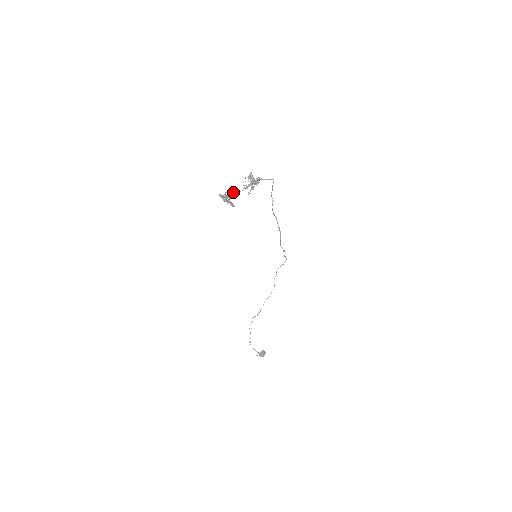
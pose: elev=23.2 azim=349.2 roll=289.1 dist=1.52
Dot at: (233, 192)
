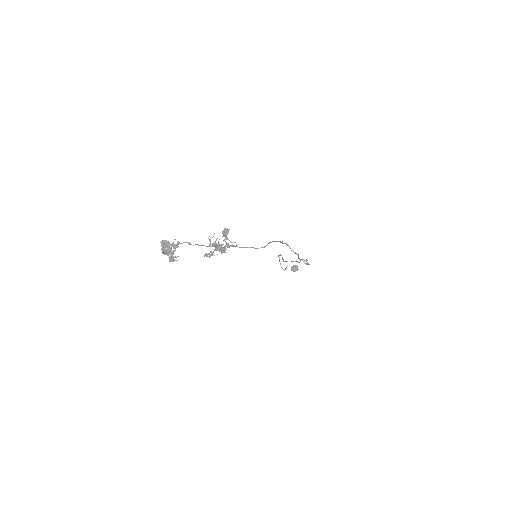
Dot at: (187, 242)
